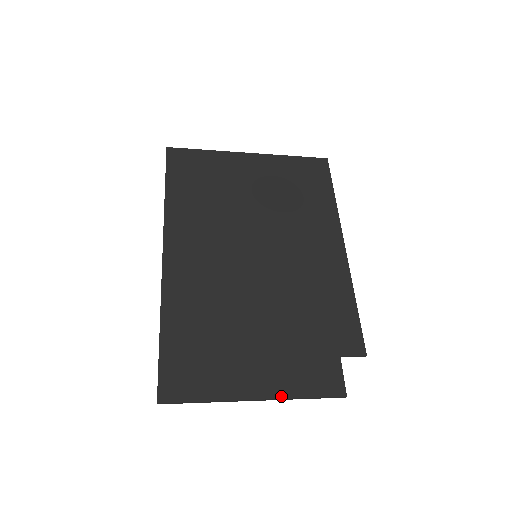
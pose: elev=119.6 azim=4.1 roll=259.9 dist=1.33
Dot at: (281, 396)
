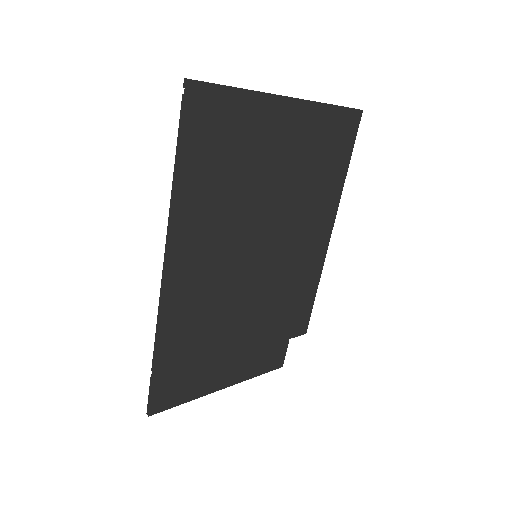
Dot at: (242, 381)
